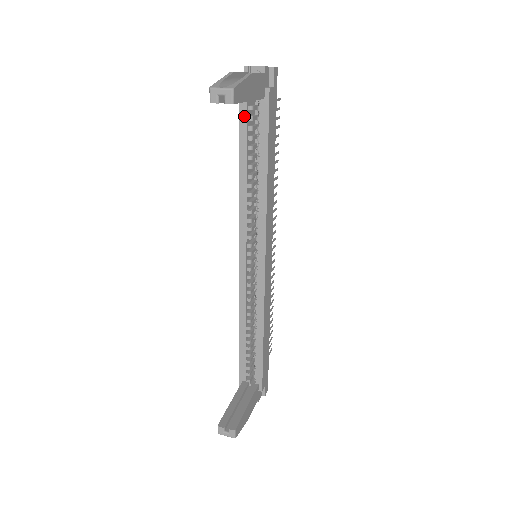
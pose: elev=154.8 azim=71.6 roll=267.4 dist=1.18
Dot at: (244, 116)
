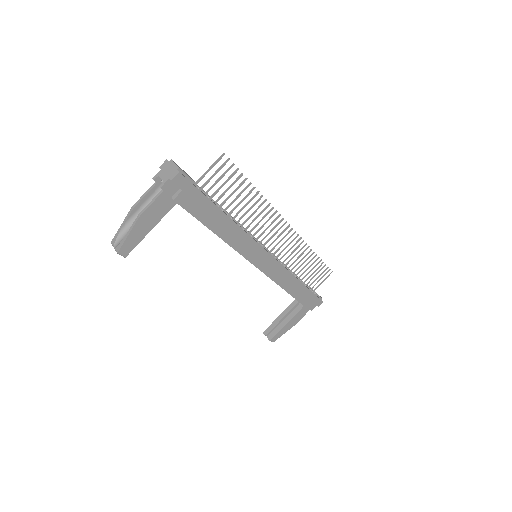
Dot at: occluded
